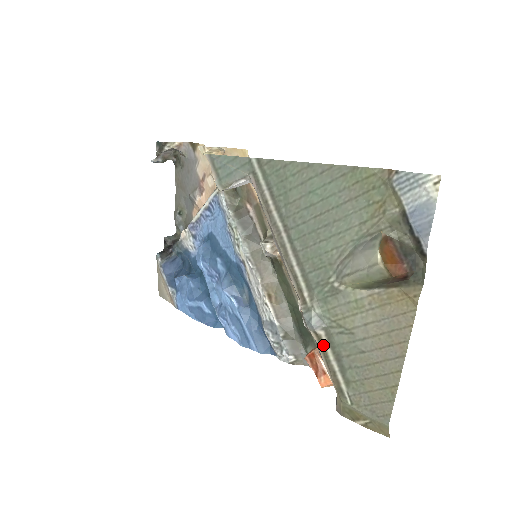
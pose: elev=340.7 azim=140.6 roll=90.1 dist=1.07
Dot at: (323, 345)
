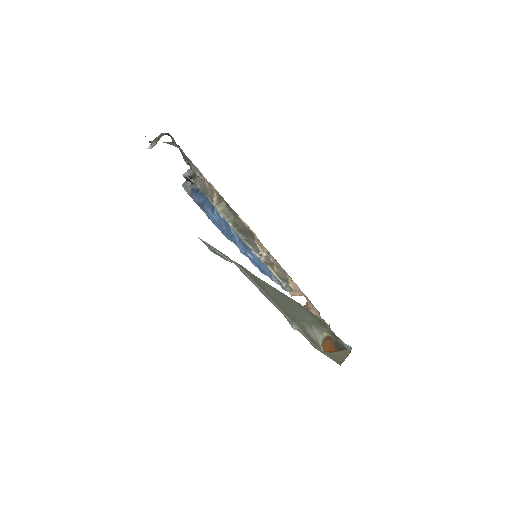
Dot at: (302, 334)
